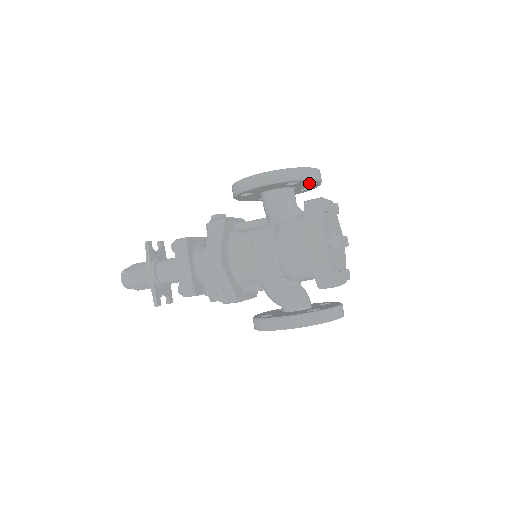
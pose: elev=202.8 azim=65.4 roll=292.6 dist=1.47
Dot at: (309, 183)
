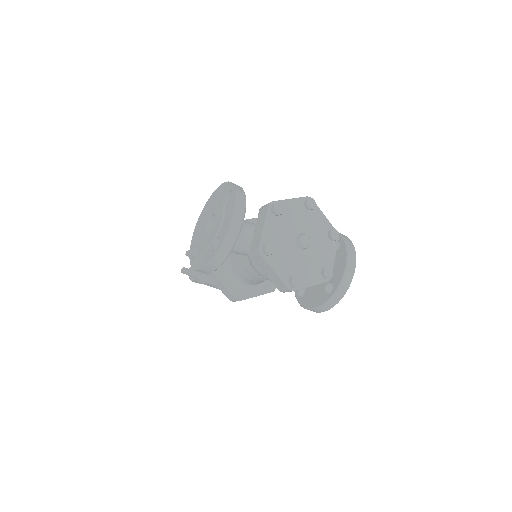
Dot at: occluded
